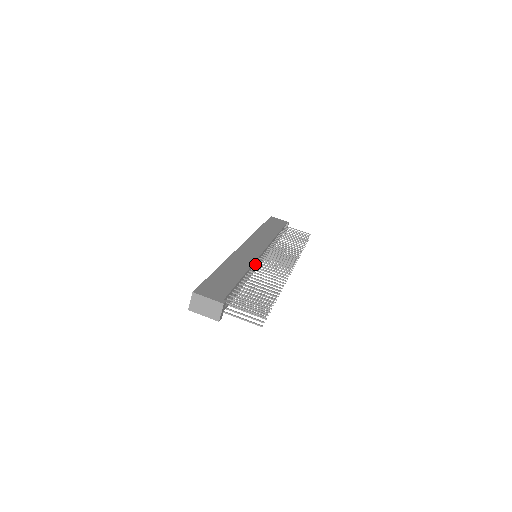
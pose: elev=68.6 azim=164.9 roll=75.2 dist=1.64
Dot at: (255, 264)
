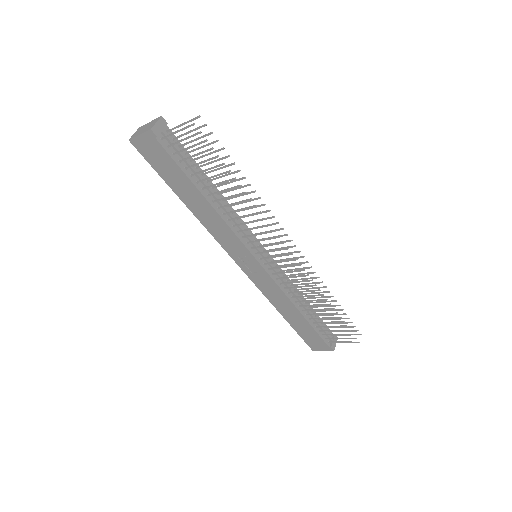
Dot at: occluded
